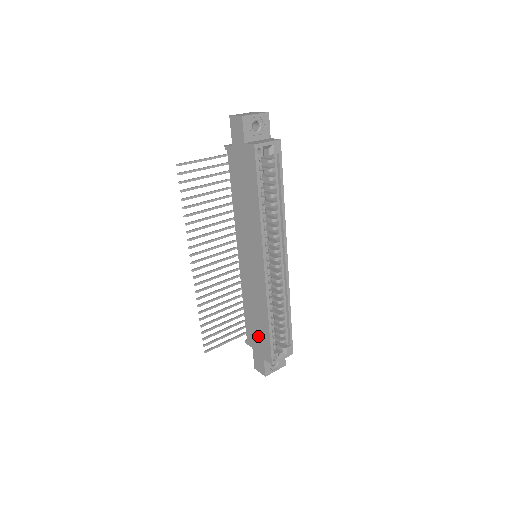
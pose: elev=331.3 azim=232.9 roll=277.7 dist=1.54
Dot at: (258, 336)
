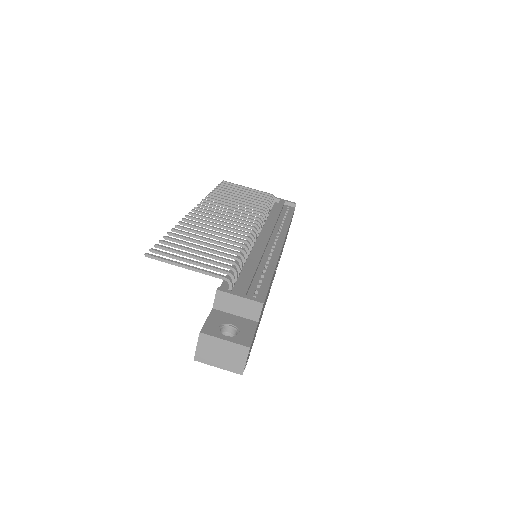
Dot at: occluded
